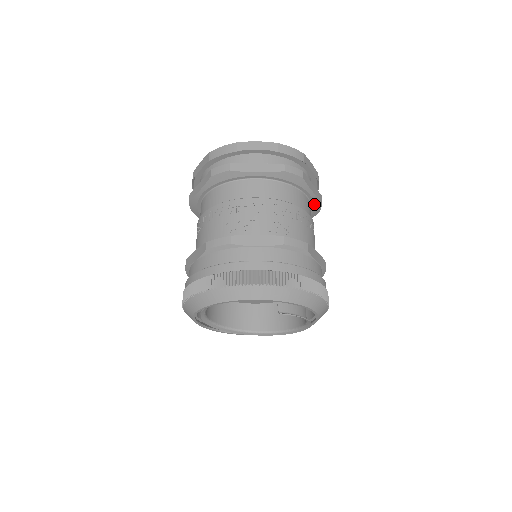
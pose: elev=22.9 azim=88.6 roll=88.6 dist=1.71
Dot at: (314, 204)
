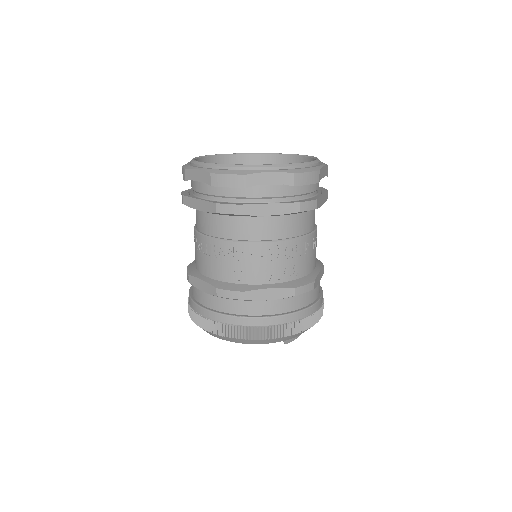
Dot at: occluded
